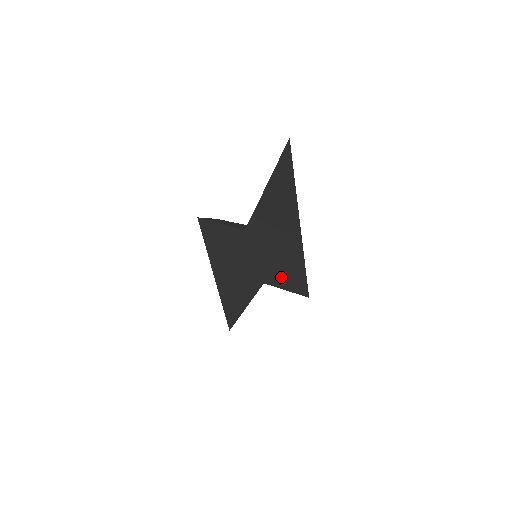
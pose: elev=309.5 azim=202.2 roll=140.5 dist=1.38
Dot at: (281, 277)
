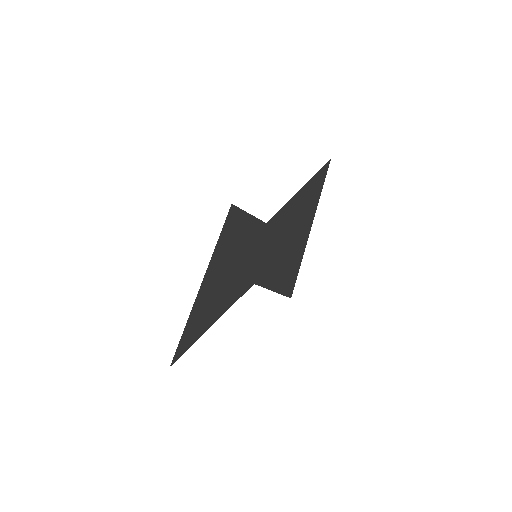
Dot at: (275, 275)
